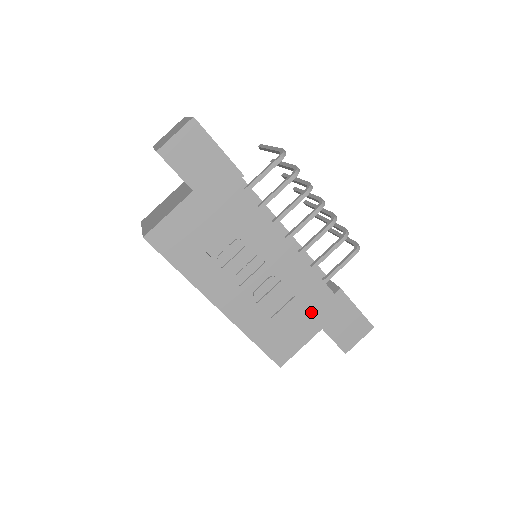
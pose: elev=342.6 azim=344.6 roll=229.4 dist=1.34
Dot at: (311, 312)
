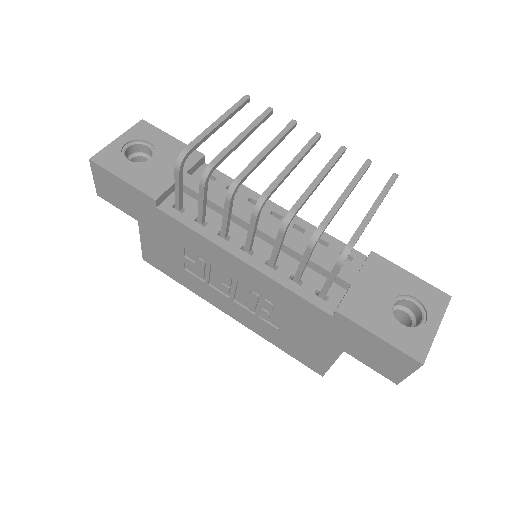
Dot at: (317, 331)
